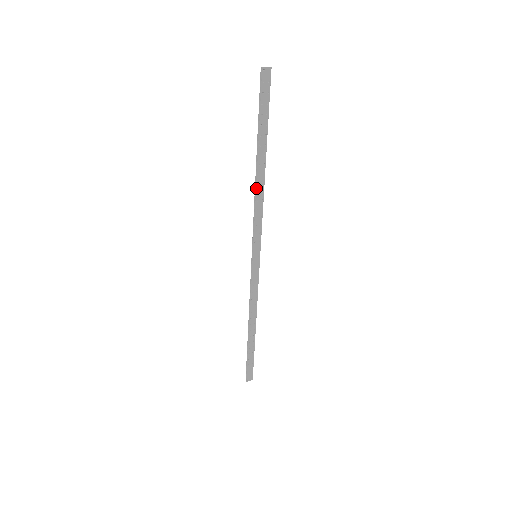
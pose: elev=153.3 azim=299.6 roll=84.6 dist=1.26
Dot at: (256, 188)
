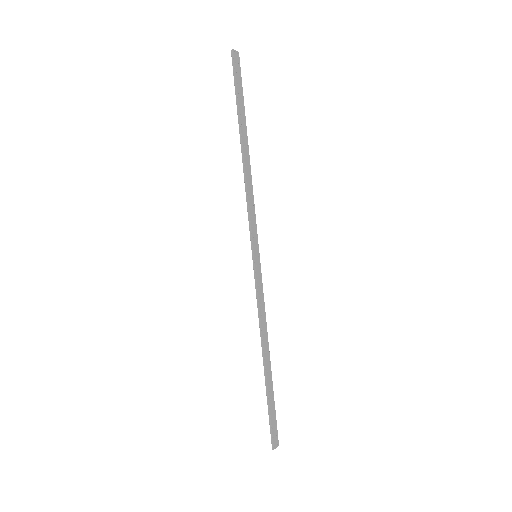
Dot at: (245, 171)
